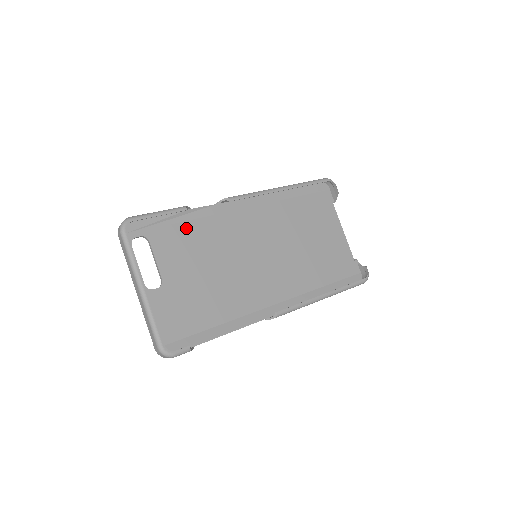
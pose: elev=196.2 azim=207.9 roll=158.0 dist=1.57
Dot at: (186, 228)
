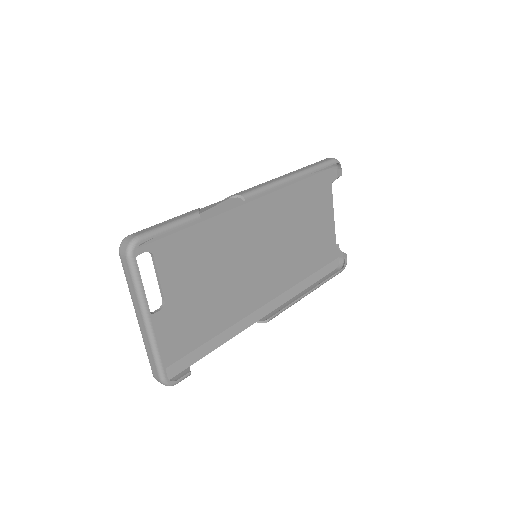
Dot at: (193, 234)
